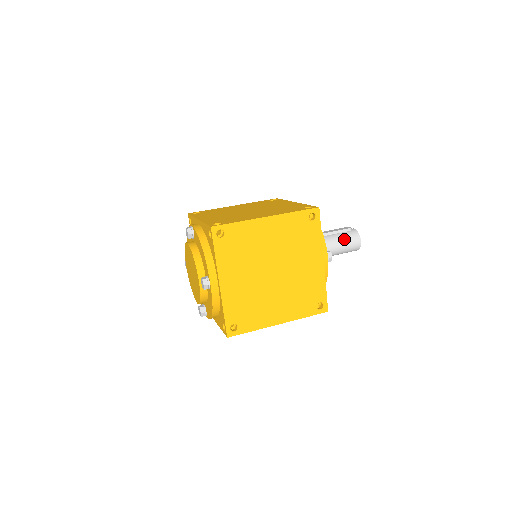
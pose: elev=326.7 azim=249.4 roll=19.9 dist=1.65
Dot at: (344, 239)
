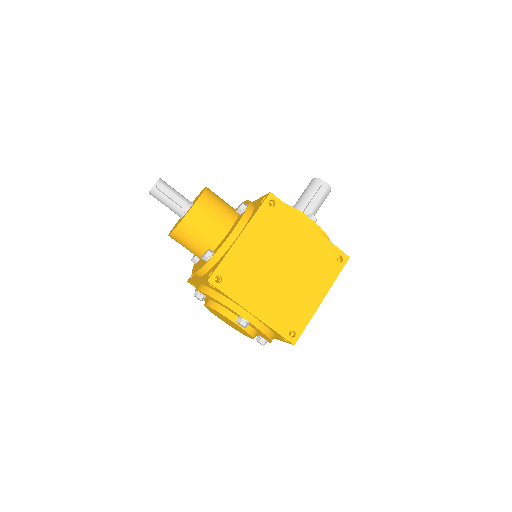
Dot at: occluded
